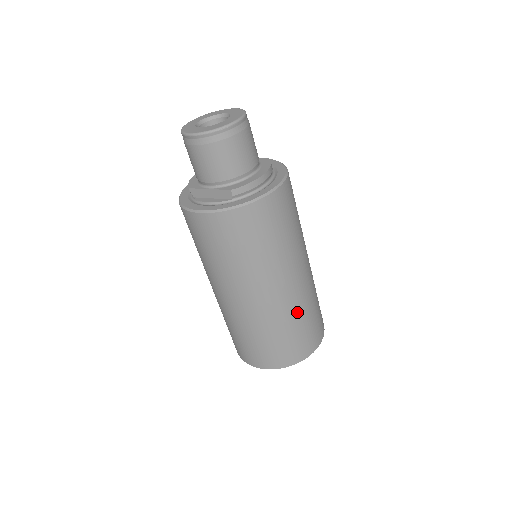
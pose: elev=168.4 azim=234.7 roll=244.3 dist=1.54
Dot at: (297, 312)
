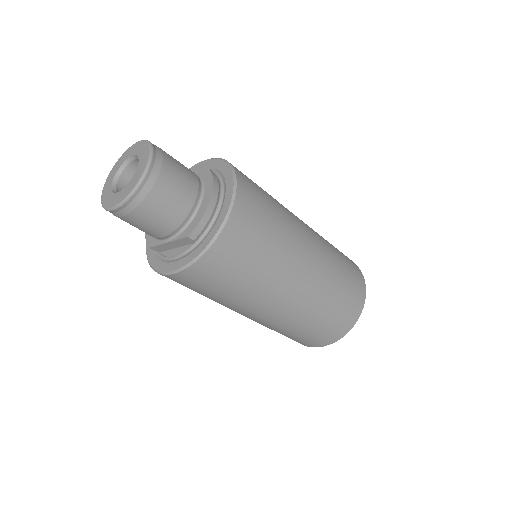
Dot at: (326, 290)
